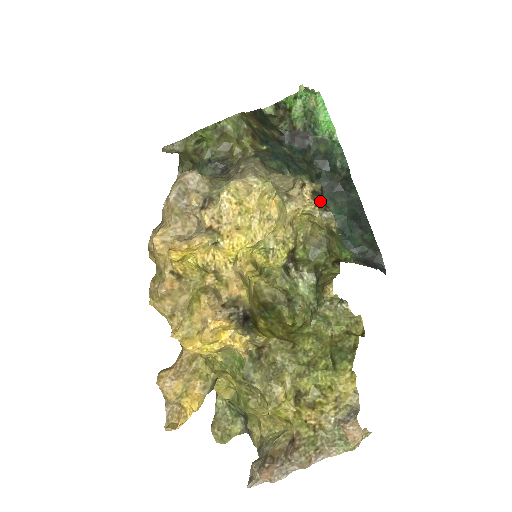
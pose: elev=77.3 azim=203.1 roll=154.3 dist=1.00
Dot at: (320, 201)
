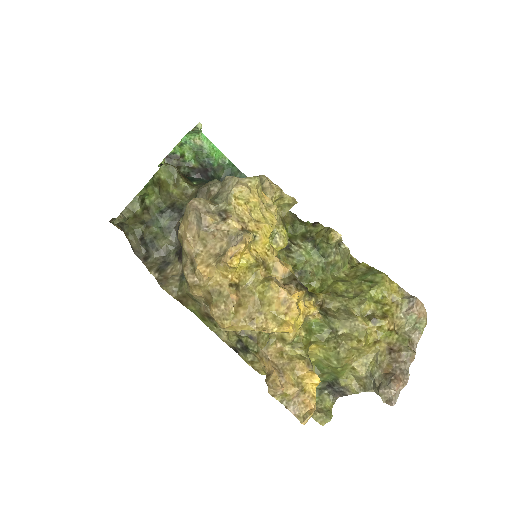
Dot at: occluded
